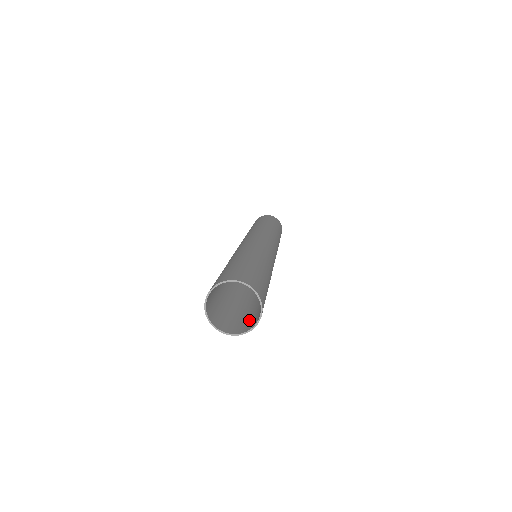
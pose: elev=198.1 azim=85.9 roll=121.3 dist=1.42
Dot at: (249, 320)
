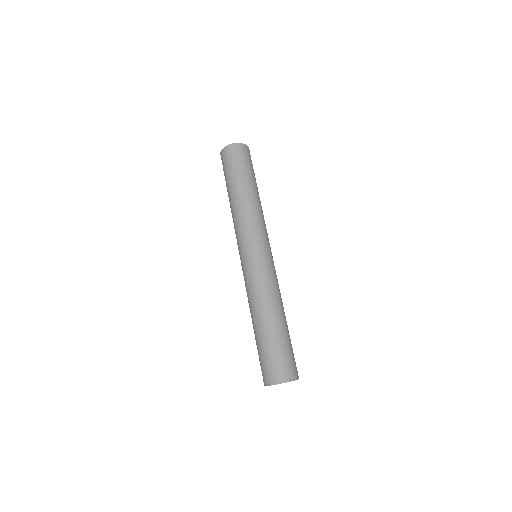
Dot at: occluded
